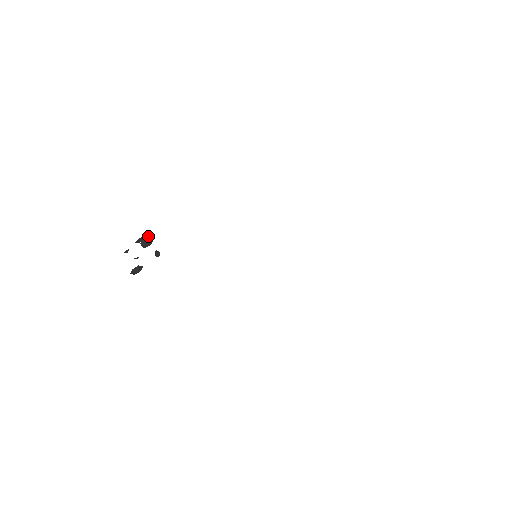
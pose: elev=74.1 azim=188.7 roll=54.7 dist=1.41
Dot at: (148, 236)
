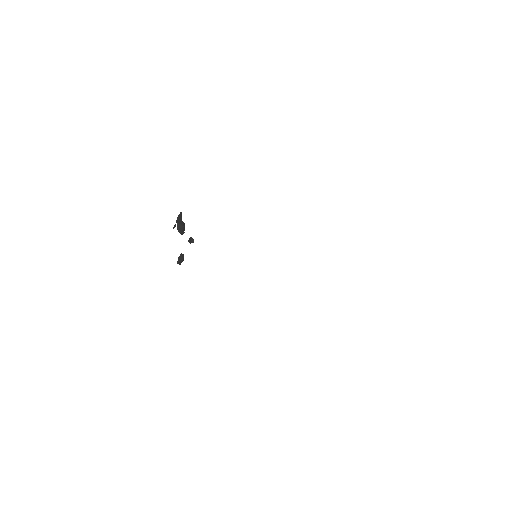
Dot at: (180, 221)
